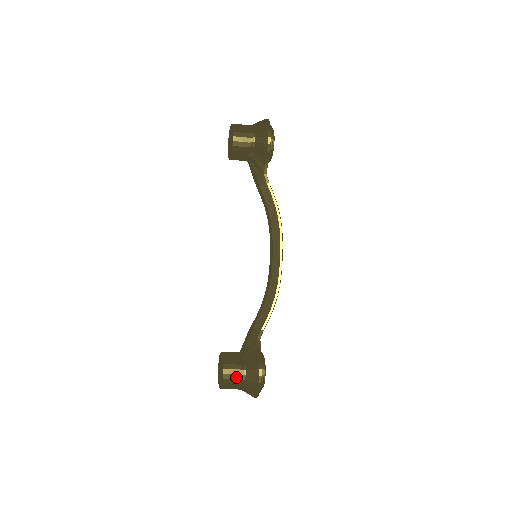
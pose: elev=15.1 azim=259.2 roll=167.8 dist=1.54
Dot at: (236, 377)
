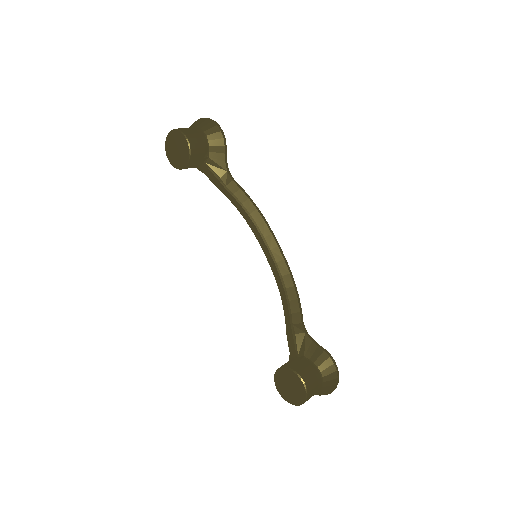
Dot at: (315, 379)
